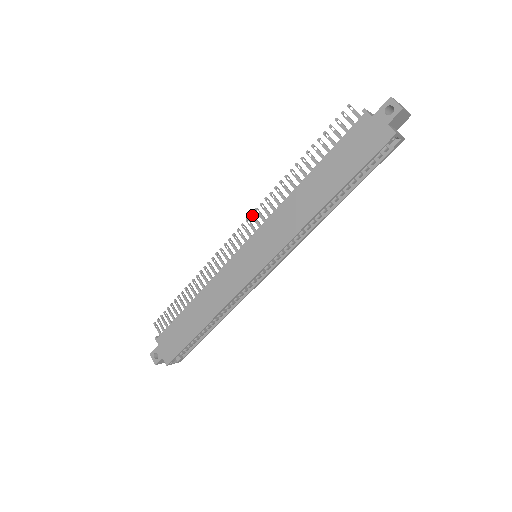
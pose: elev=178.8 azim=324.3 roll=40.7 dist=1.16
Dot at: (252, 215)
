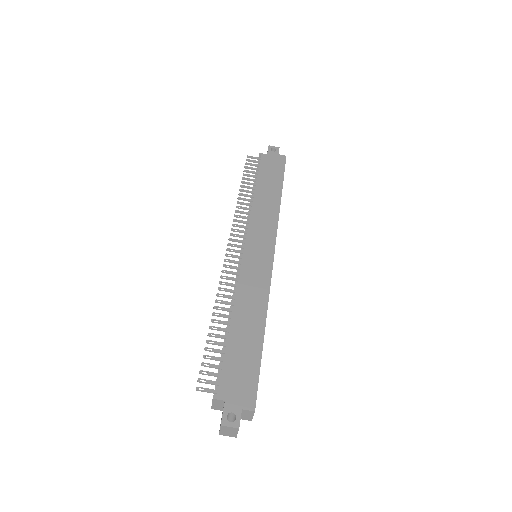
Dot at: (232, 230)
